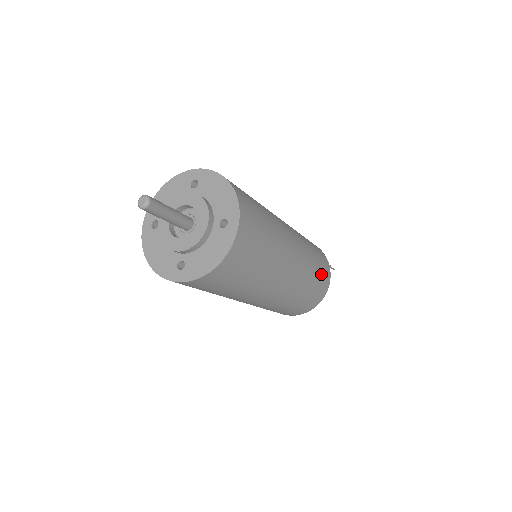
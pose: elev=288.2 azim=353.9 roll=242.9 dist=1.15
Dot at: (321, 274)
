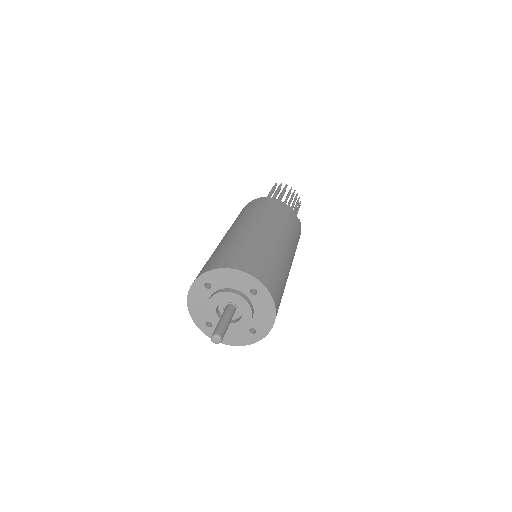
Dot at: occluded
